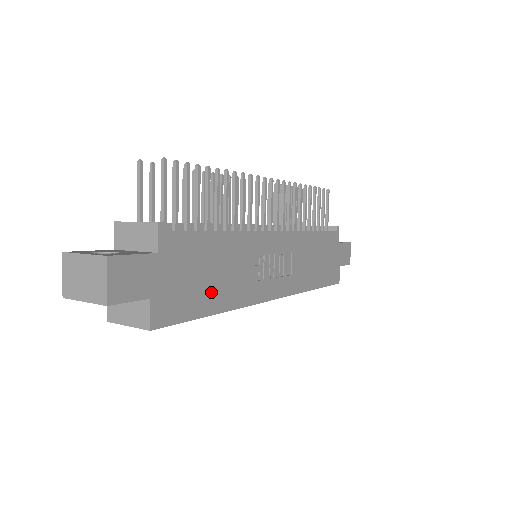
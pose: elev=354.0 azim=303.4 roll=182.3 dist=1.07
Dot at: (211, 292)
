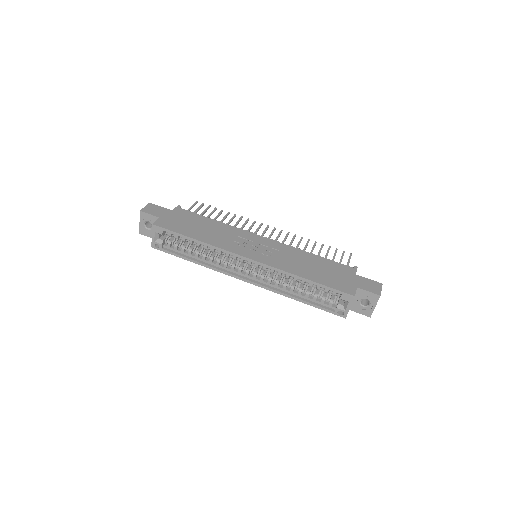
Dot at: (195, 232)
